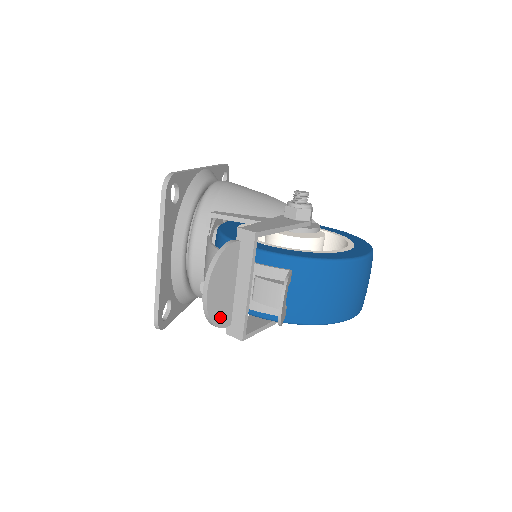
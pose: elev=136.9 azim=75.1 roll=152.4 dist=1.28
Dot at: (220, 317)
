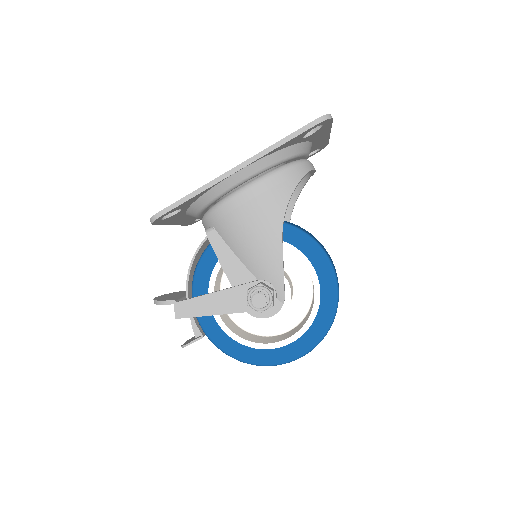
Dot at: occluded
